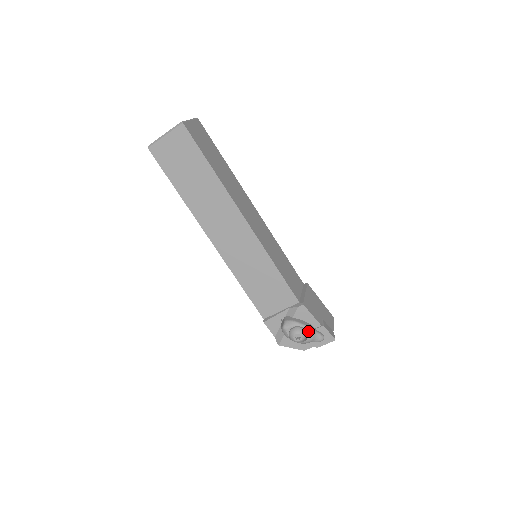
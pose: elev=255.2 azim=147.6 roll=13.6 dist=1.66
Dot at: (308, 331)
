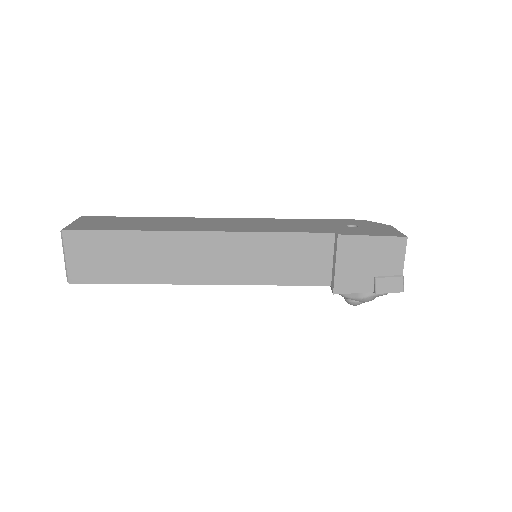
Dot at: (361, 301)
